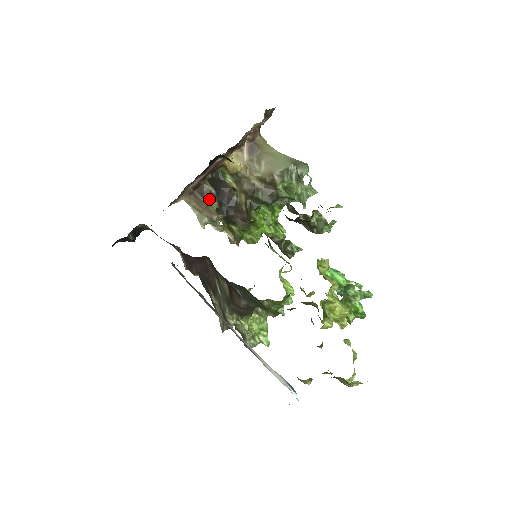
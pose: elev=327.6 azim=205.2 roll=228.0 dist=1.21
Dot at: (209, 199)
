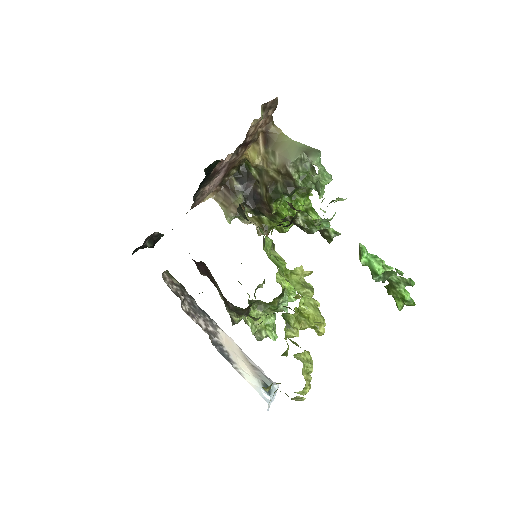
Dot at: (235, 194)
